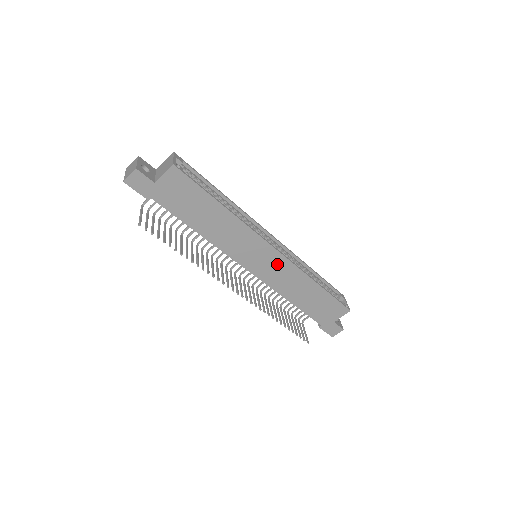
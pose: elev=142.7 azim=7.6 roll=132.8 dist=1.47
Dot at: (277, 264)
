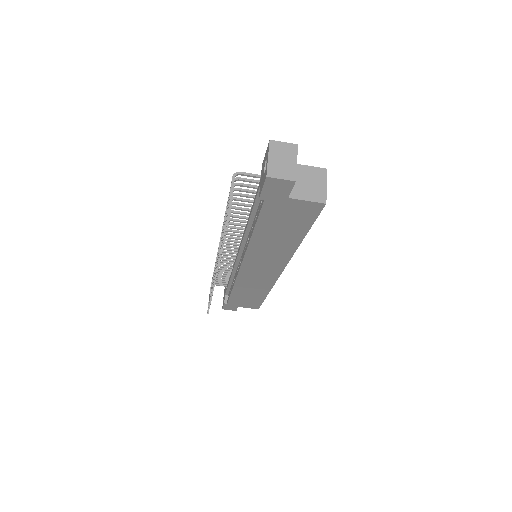
Dot at: (266, 276)
